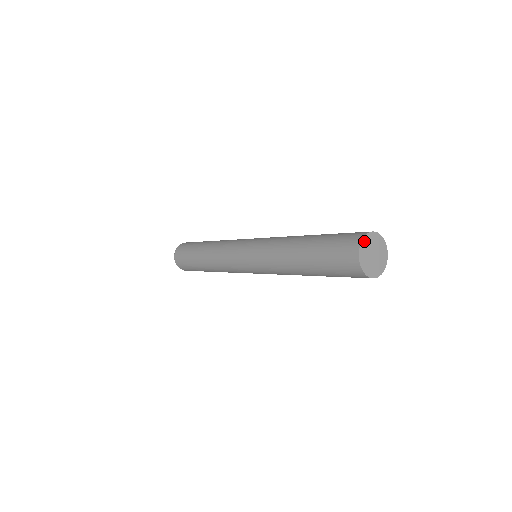
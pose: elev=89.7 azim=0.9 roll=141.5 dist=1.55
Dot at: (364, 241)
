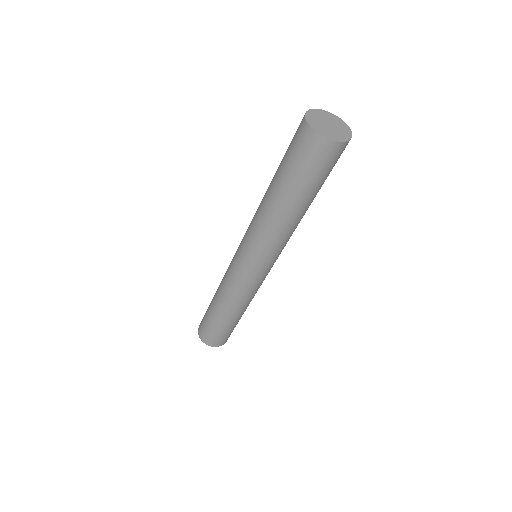
Dot at: (310, 113)
